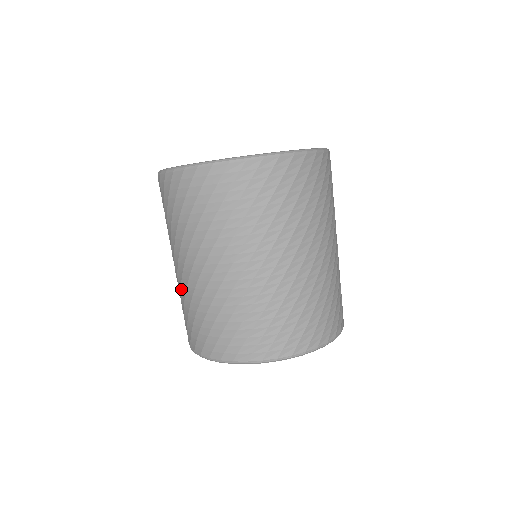
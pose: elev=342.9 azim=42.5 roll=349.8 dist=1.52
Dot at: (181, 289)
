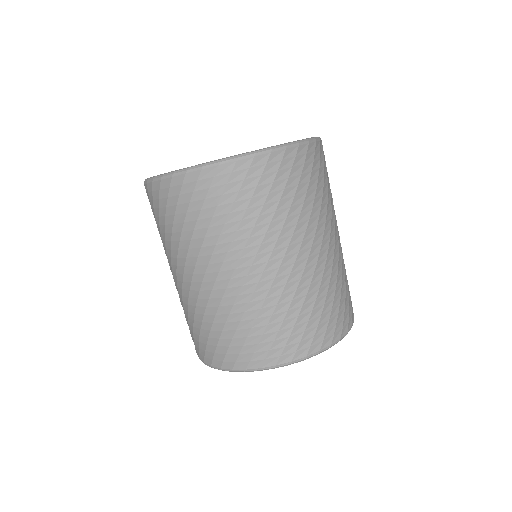
Dot at: (183, 300)
